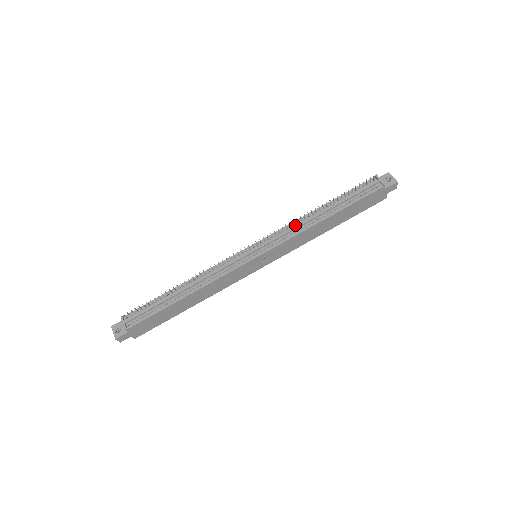
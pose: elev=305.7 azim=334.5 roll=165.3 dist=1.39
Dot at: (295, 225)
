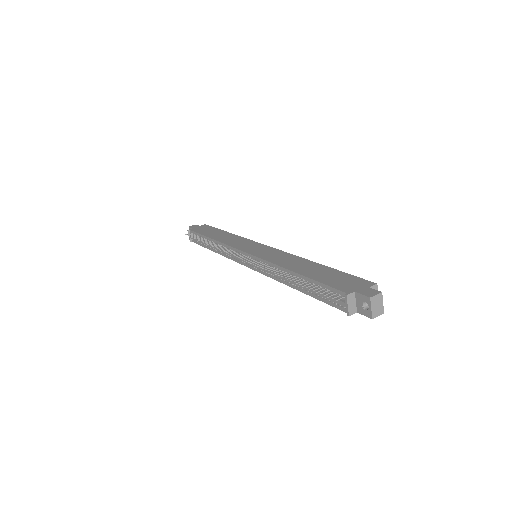
Dot at: (271, 270)
